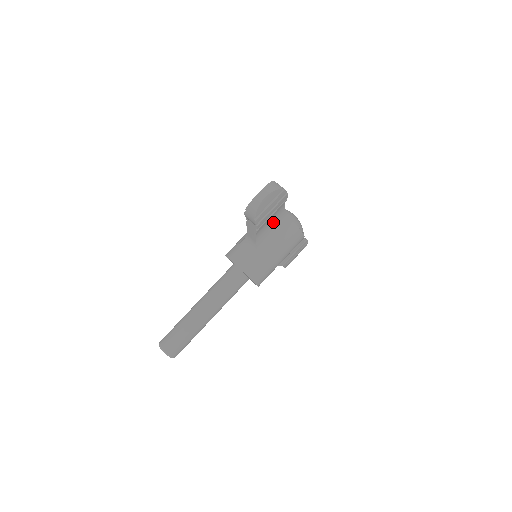
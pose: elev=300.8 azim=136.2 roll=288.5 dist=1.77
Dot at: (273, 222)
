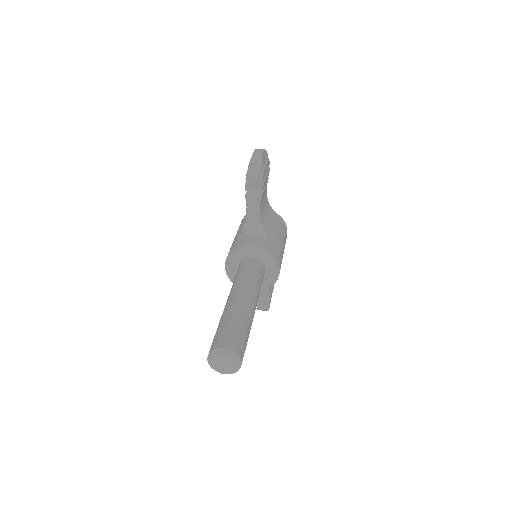
Dot at: (264, 204)
